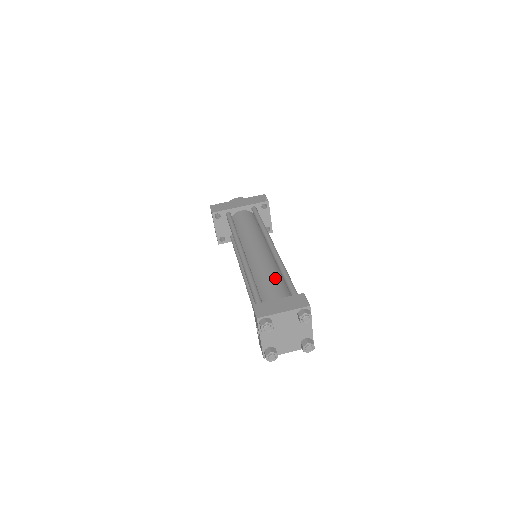
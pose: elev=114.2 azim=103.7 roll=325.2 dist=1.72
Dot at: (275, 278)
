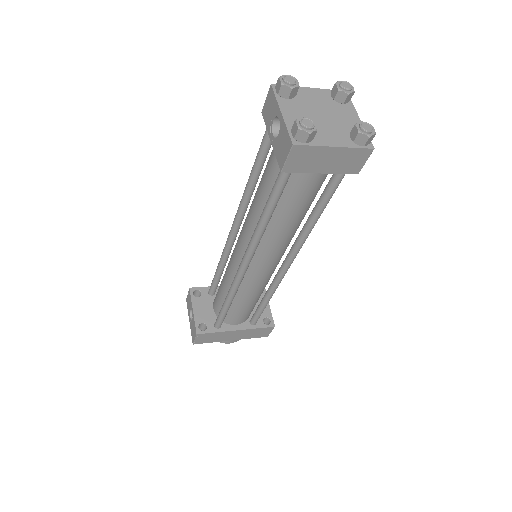
Dot at: occluded
